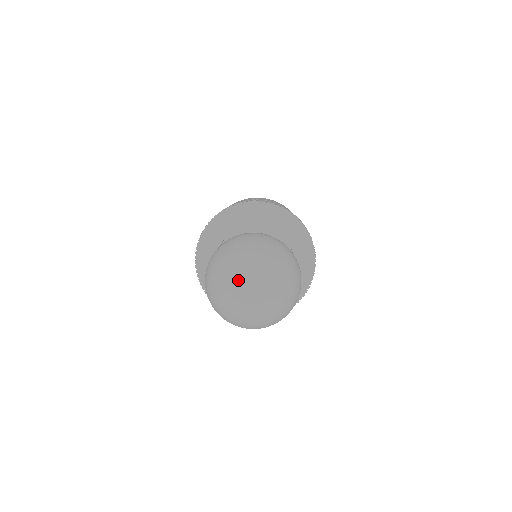
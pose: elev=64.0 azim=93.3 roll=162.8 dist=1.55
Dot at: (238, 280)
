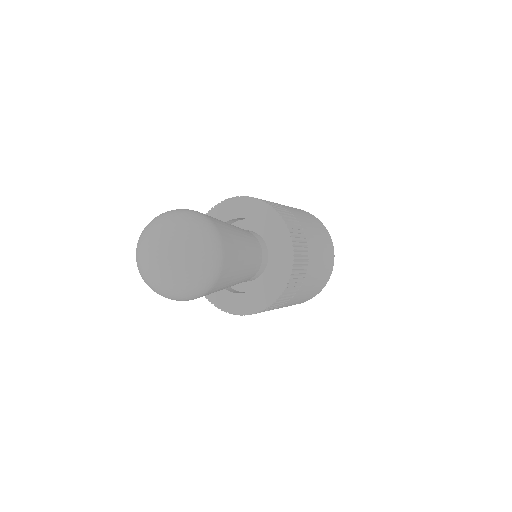
Dot at: (142, 259)
